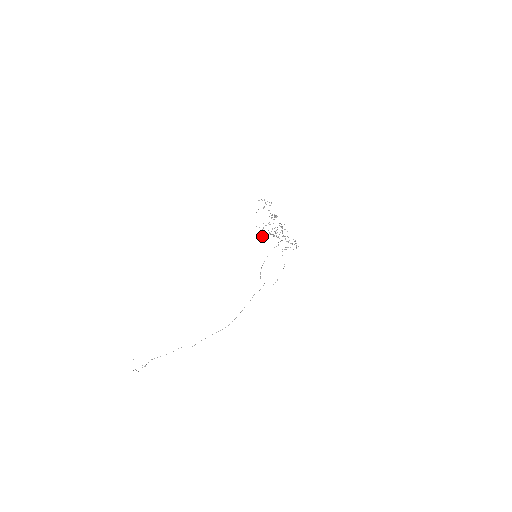
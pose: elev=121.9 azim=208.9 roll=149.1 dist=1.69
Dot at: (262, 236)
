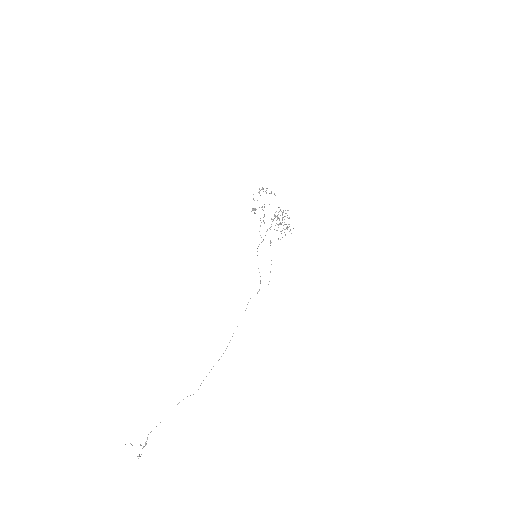
Dot at: (278, 227)
